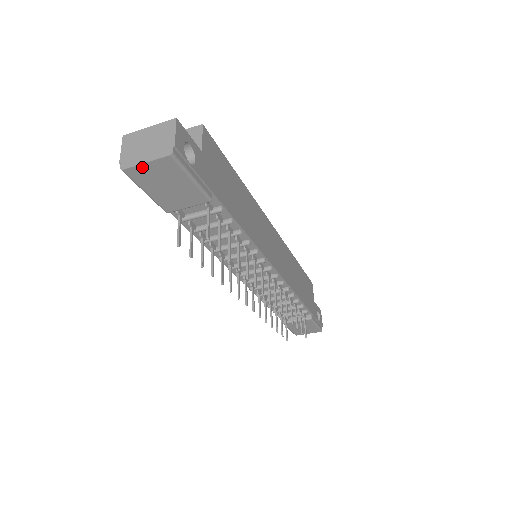
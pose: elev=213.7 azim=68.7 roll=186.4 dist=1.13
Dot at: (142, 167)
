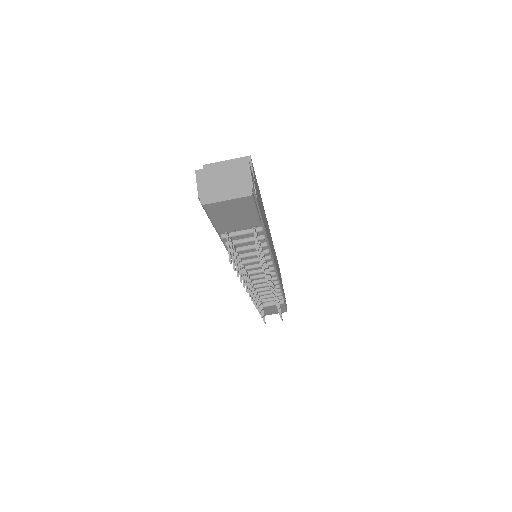
Dot at: (221, 203)
